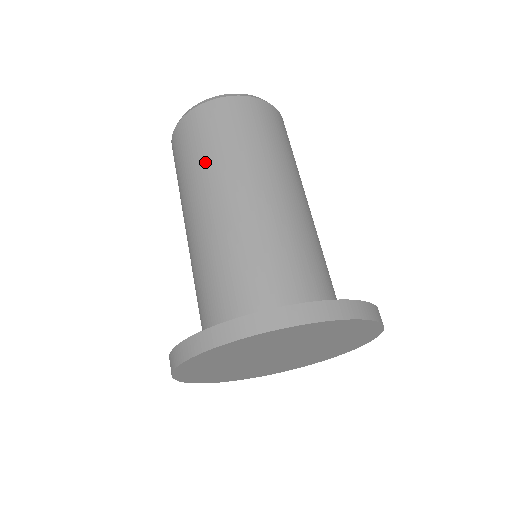
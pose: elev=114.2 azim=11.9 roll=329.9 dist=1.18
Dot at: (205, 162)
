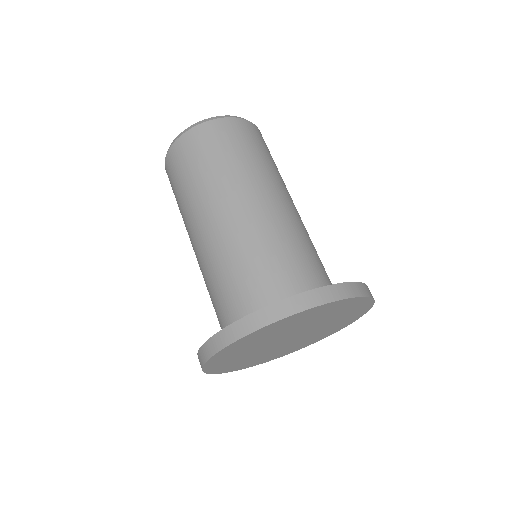
Dot at: (205, 179)
